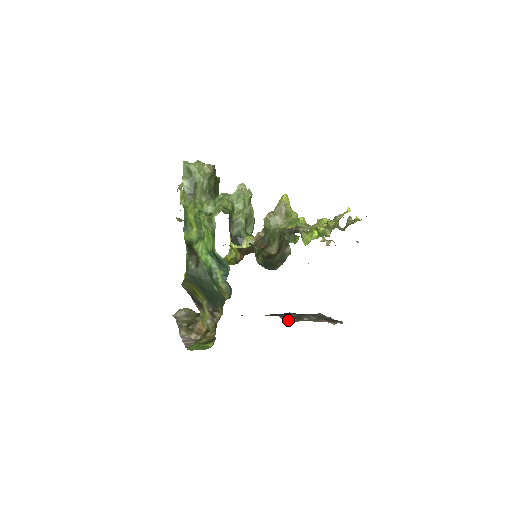
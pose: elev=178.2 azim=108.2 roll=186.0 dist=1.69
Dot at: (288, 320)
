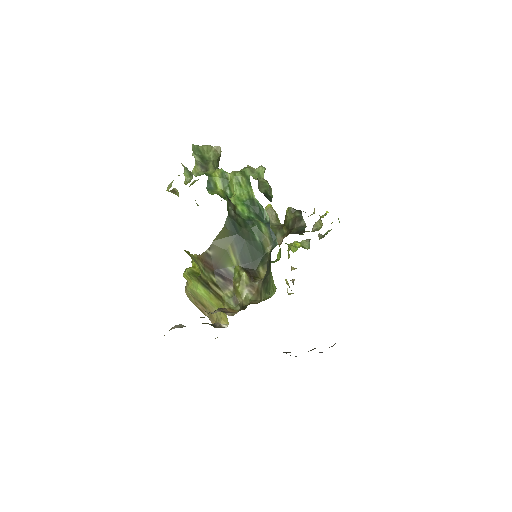
Dot at: occluded
